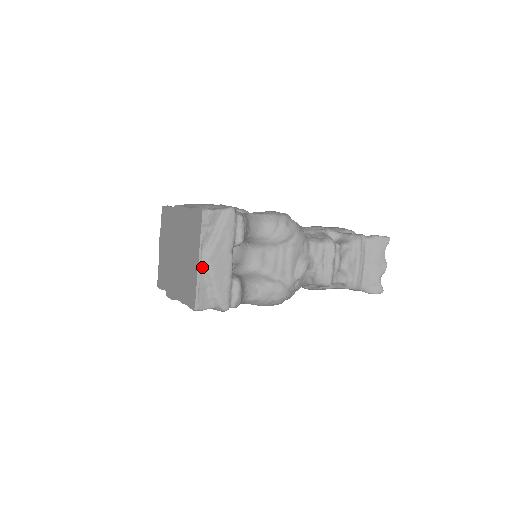
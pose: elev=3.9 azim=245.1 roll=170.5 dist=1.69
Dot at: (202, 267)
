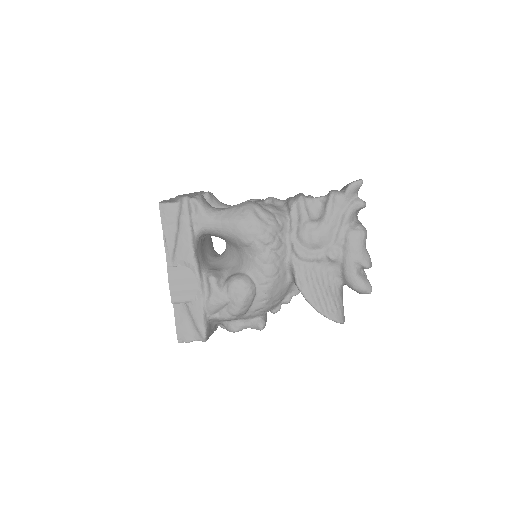
Dot at: occluded
